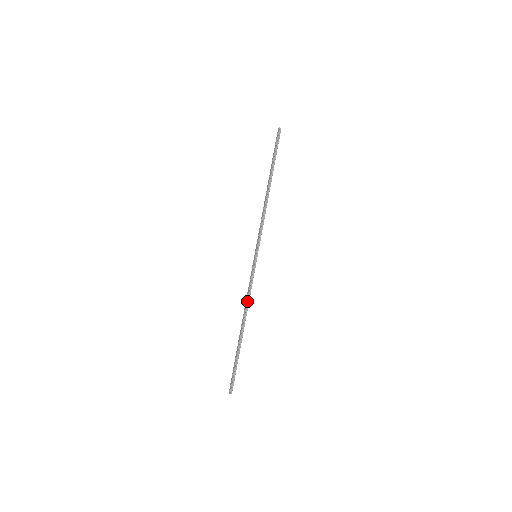
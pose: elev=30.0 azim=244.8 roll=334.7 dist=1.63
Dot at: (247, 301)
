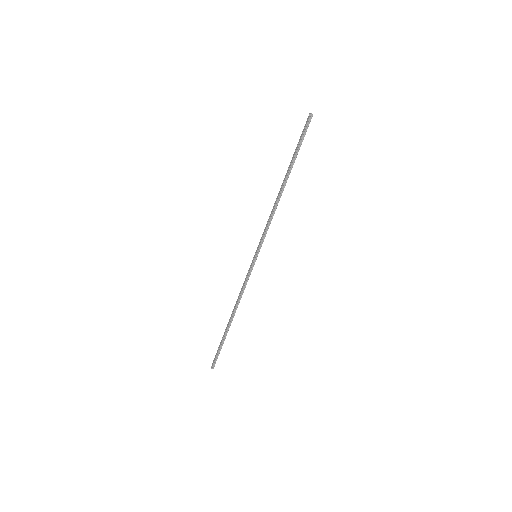
Dot at: (239, 297)
